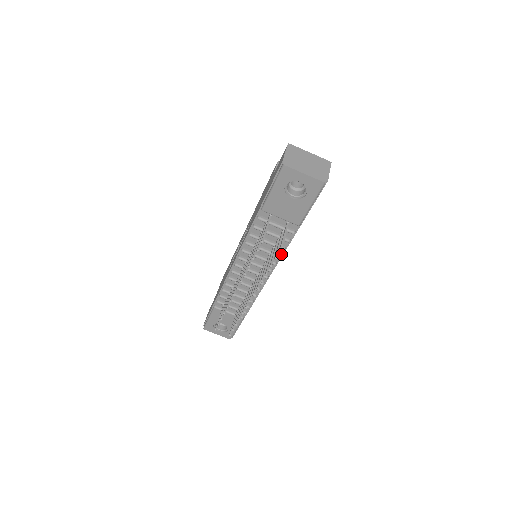
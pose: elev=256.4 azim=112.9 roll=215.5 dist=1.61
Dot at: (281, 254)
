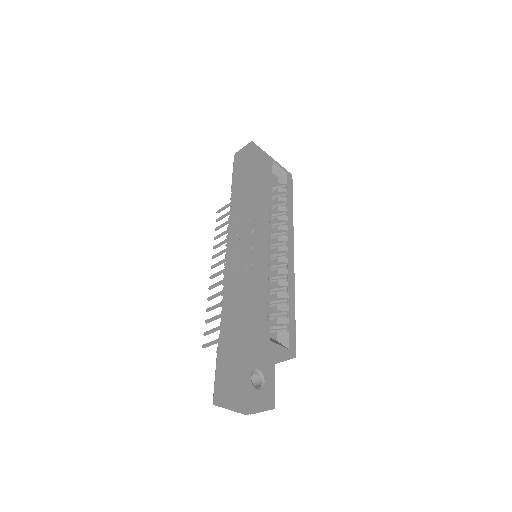
Dot at: occluded
